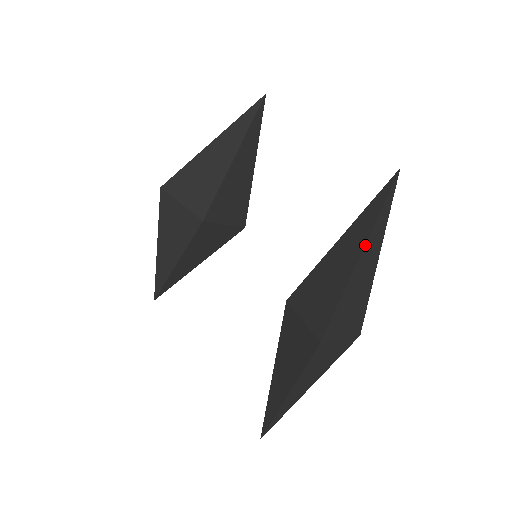
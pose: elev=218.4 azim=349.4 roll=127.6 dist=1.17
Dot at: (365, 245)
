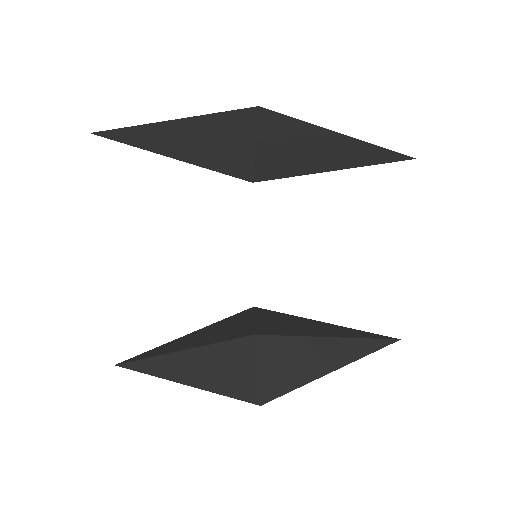
Dot at: (340, 367)
